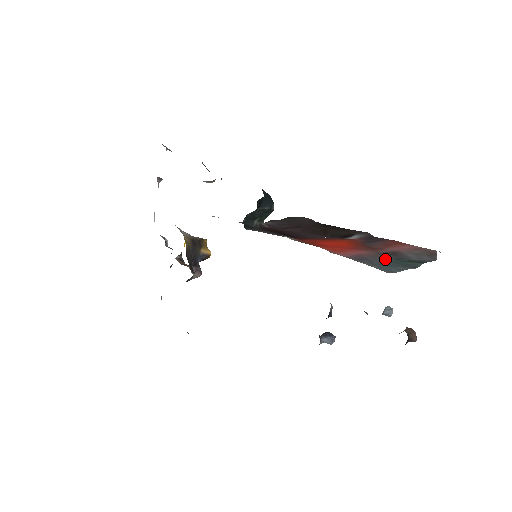
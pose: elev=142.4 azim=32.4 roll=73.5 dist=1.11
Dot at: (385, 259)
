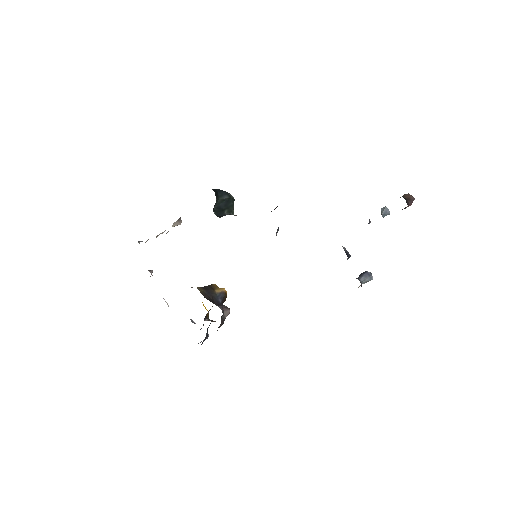
Dot at: occluded
